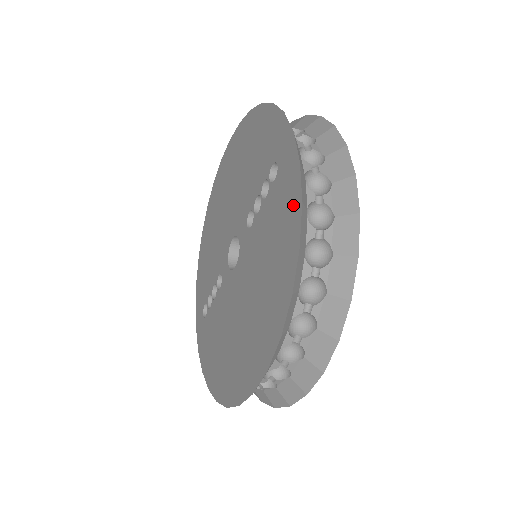
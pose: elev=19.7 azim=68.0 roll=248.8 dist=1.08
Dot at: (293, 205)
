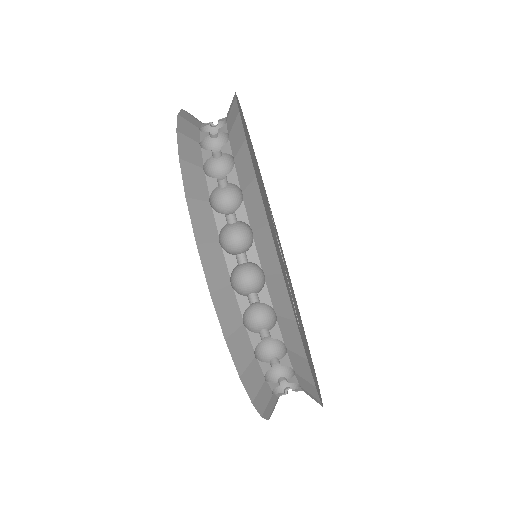
Dot at: occluded
